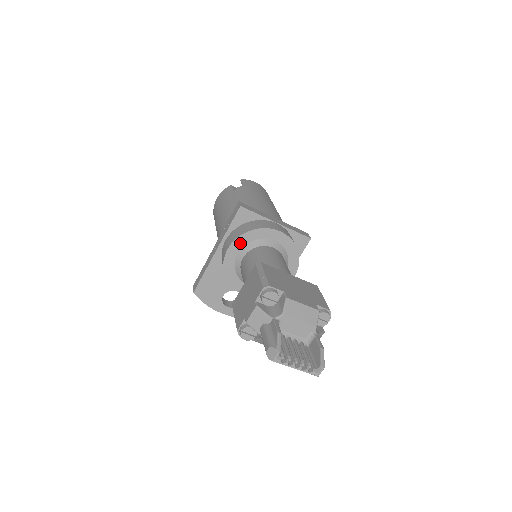
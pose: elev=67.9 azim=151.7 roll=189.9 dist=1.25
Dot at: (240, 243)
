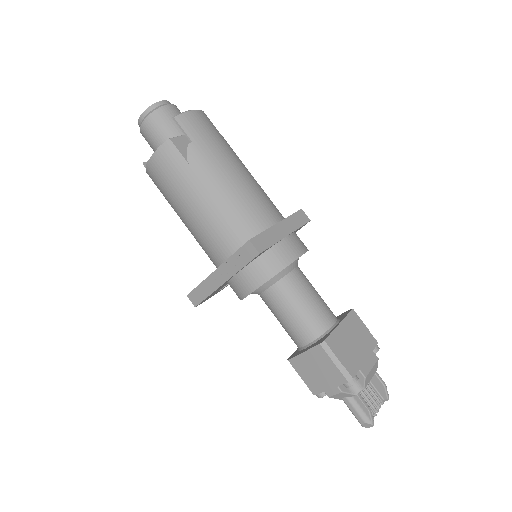
Dot at: (263, 284)
